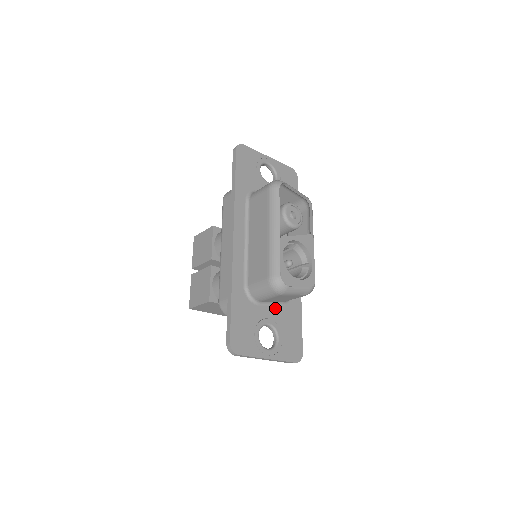
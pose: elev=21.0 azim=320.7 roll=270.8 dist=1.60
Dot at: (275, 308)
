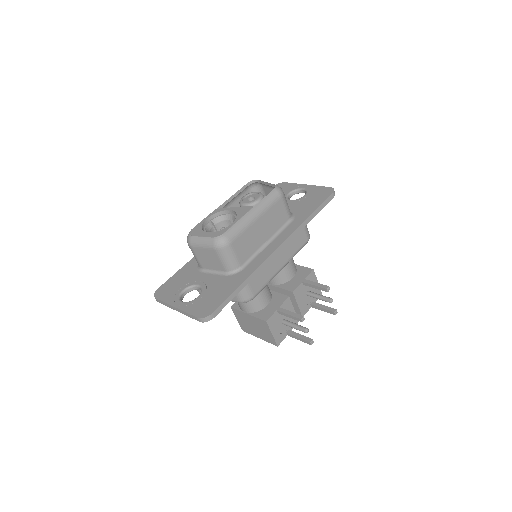
Dot at: (216, 276)
